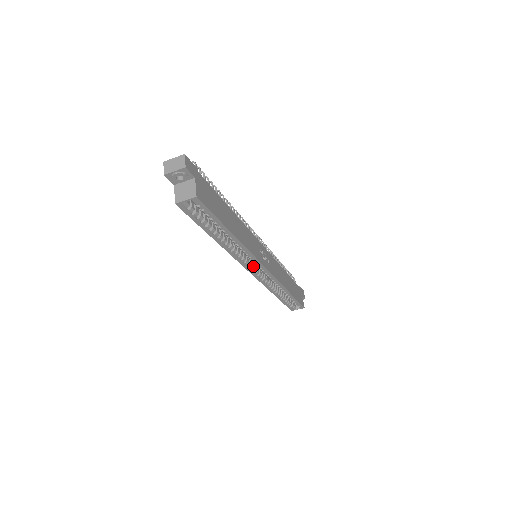
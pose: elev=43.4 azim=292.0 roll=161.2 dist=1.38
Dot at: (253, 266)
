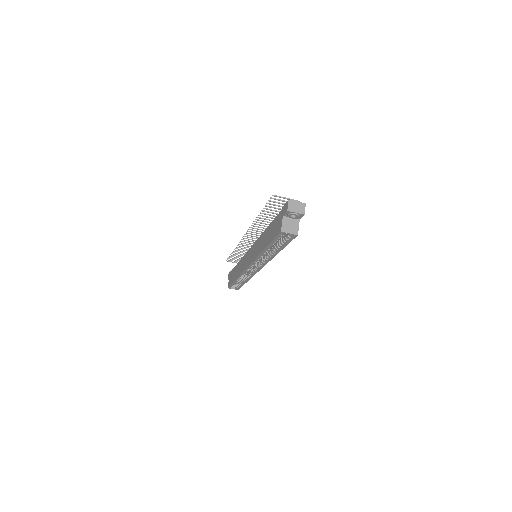
Dot at: occluded
